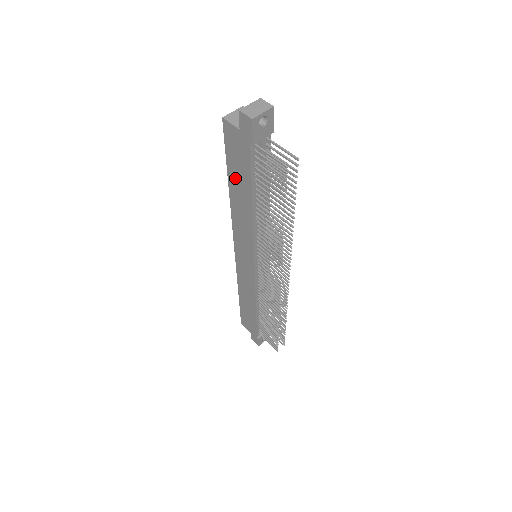
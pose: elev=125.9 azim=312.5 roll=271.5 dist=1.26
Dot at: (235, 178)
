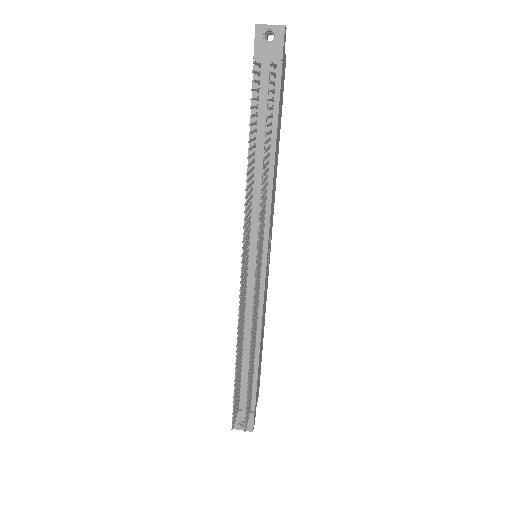
Dot at: occluded
